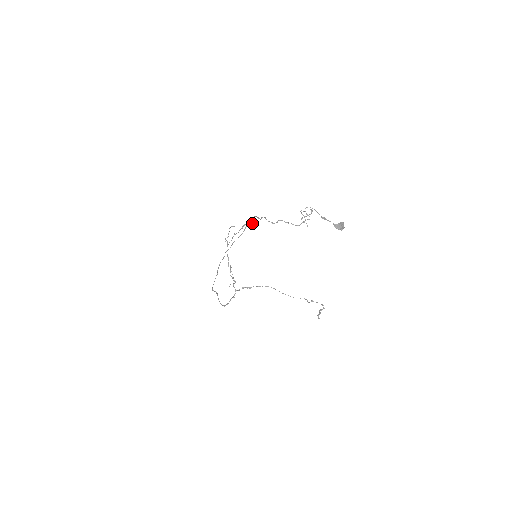
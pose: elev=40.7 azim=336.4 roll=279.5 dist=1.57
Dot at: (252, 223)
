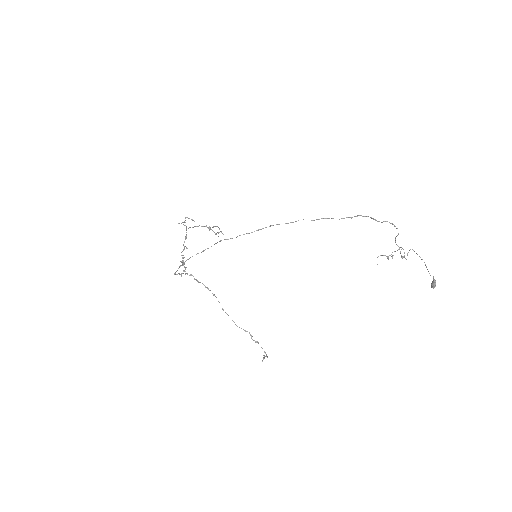
Dot at: occluded
